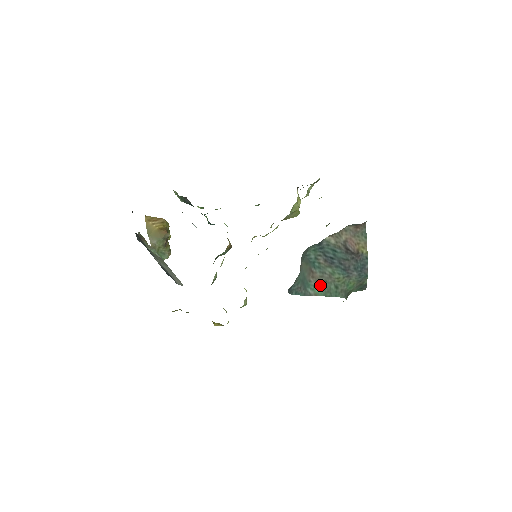
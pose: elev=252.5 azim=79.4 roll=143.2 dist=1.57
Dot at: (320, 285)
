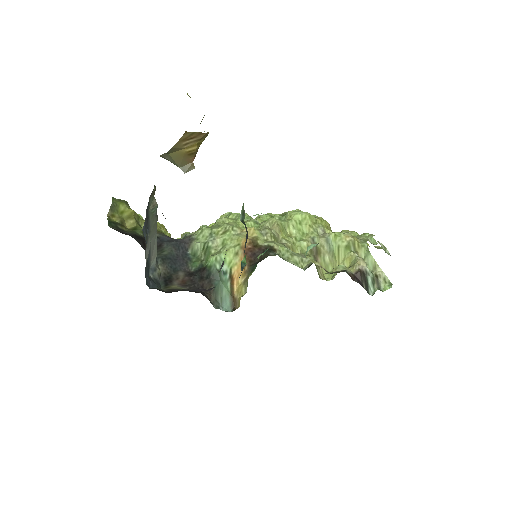
Dot at: occluded
